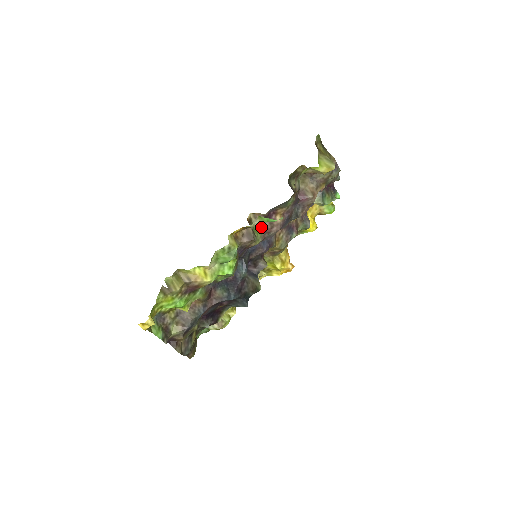
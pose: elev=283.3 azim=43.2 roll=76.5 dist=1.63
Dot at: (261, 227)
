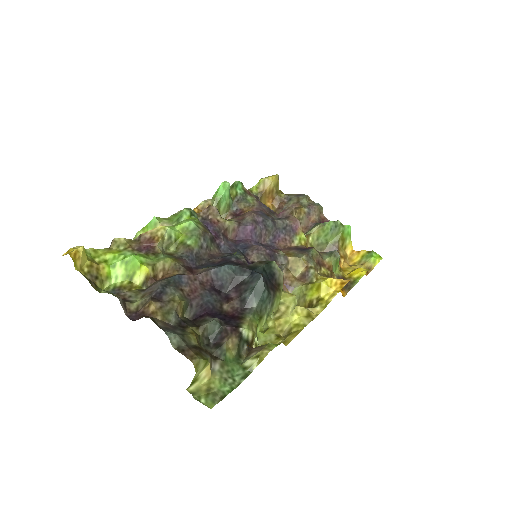
Dot at: (230, 219)
